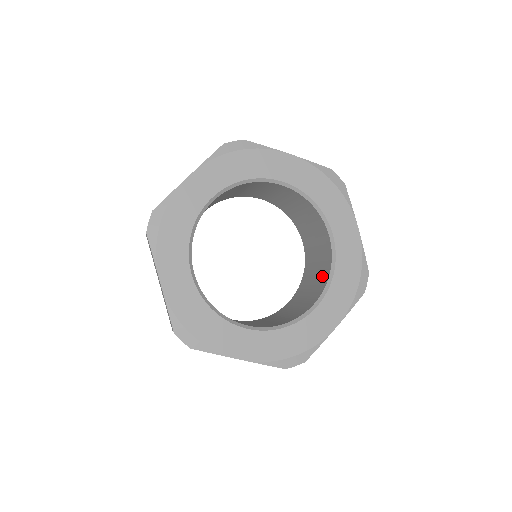
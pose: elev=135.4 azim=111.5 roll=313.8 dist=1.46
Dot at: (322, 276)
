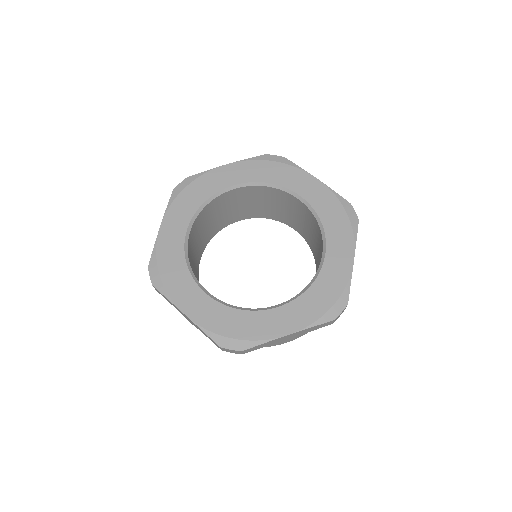
Dot at: (317, 234)
